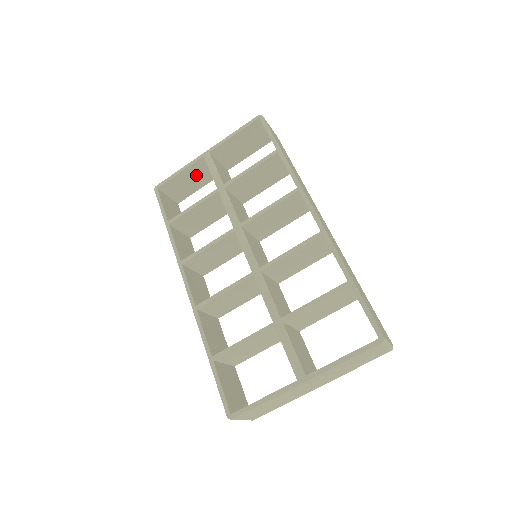
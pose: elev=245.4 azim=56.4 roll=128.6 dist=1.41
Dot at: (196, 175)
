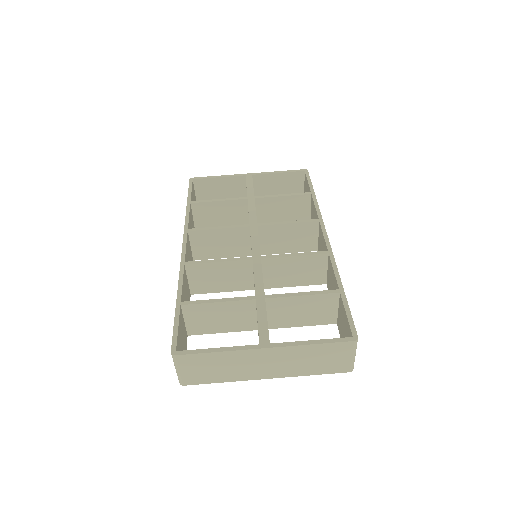
Dot at: (229, 189)
